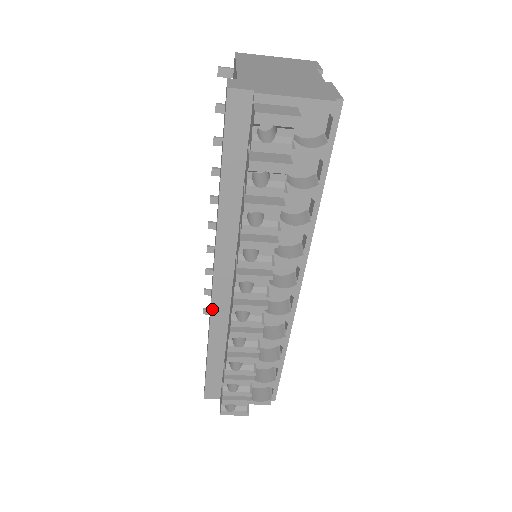
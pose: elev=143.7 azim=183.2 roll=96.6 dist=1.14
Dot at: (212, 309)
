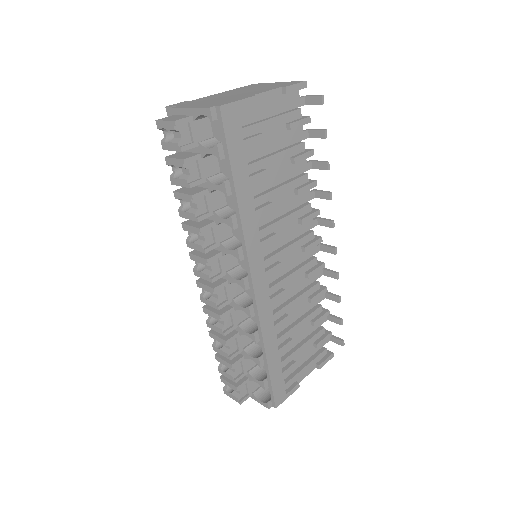
Dot at: occluded
